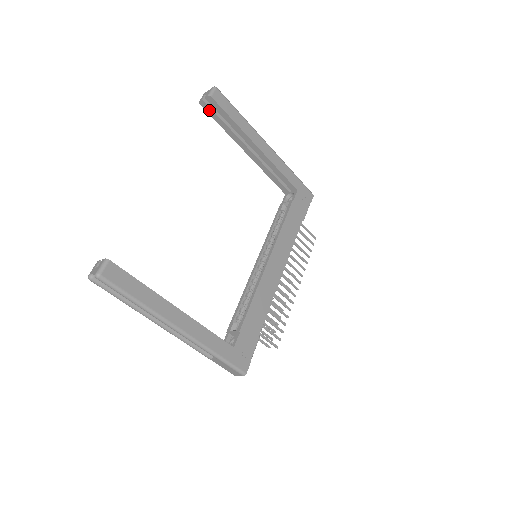
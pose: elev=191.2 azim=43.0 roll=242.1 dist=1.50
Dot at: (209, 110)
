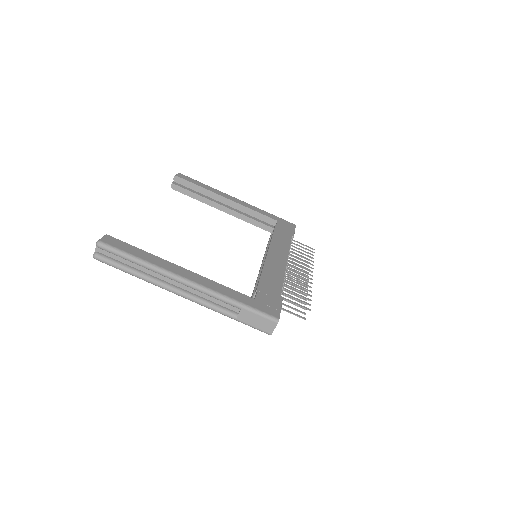
Dot at: (180, 189)
